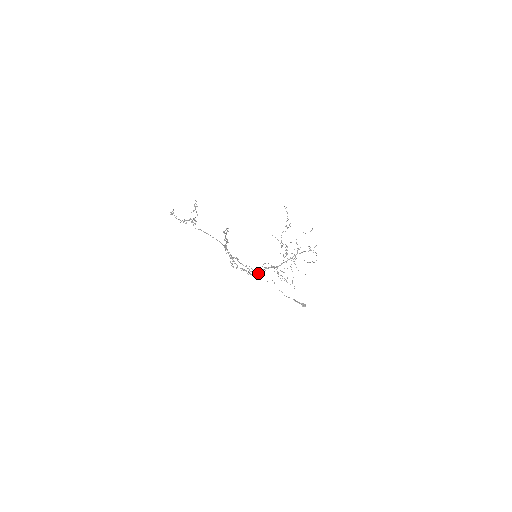
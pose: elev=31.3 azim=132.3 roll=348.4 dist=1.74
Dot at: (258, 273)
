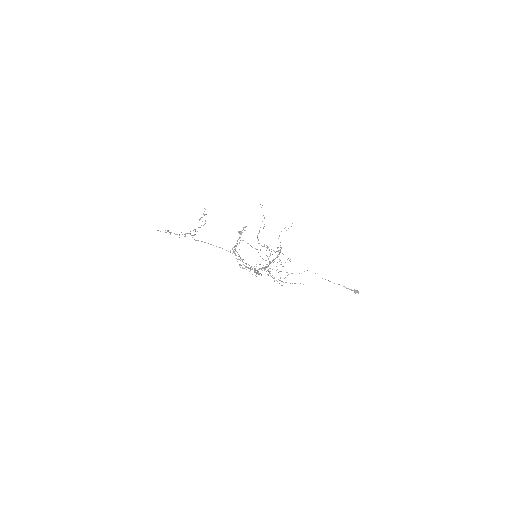
Dot at: occluded
